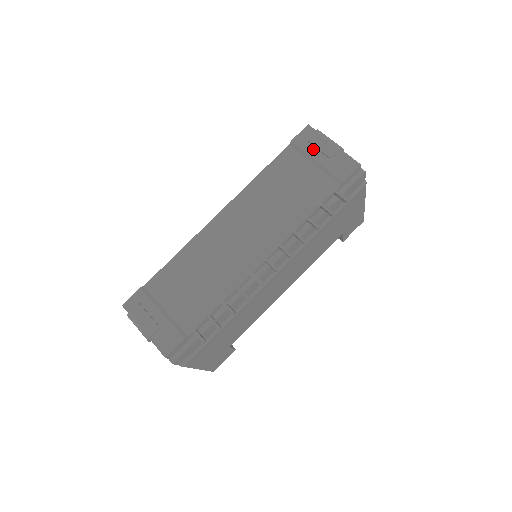
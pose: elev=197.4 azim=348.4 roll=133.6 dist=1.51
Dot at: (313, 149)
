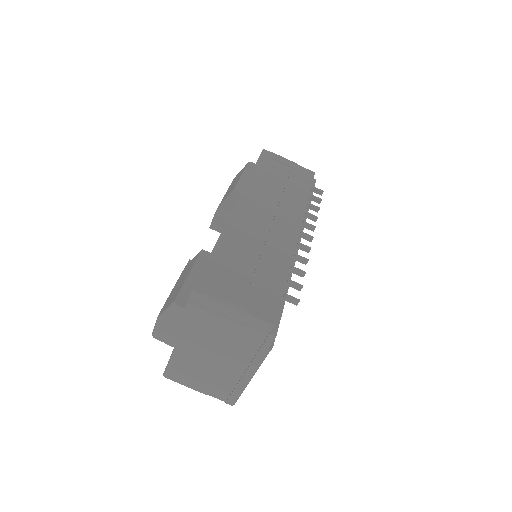
Dot at: (278, 163)
